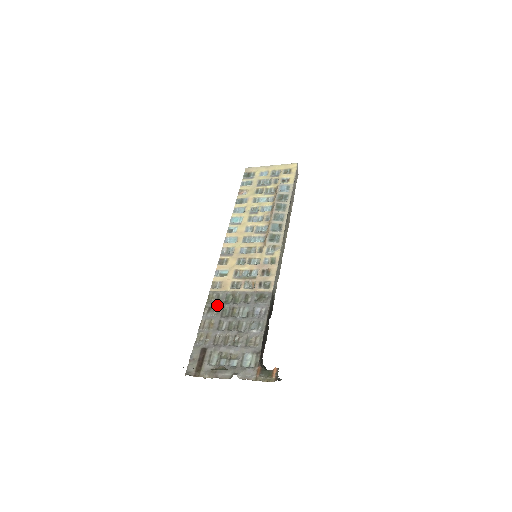
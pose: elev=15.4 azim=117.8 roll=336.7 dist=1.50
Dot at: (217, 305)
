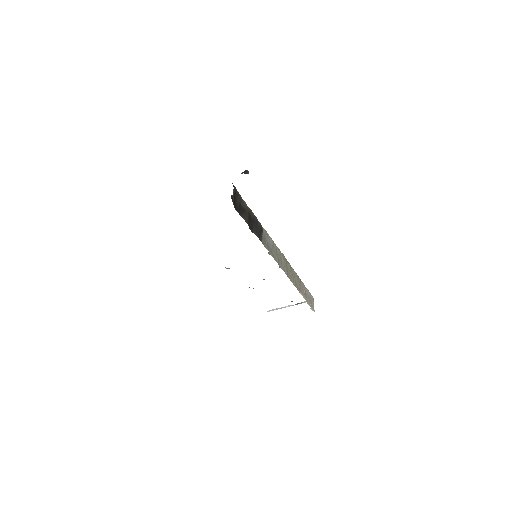
Dot at: occluded
